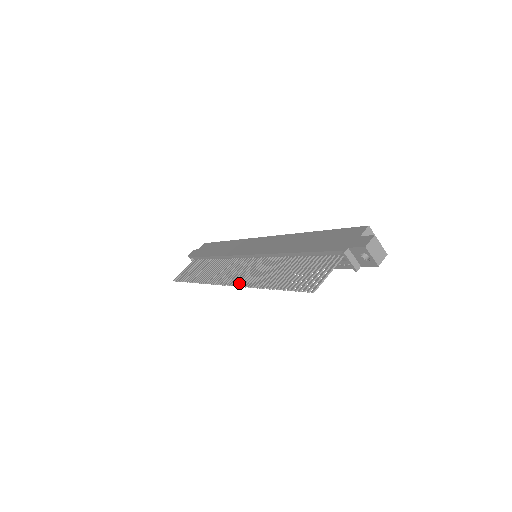
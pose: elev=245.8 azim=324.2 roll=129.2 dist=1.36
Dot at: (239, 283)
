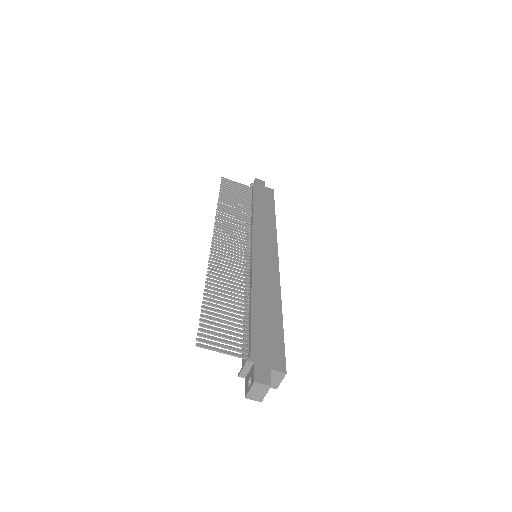
Dot at: (214, 255)
